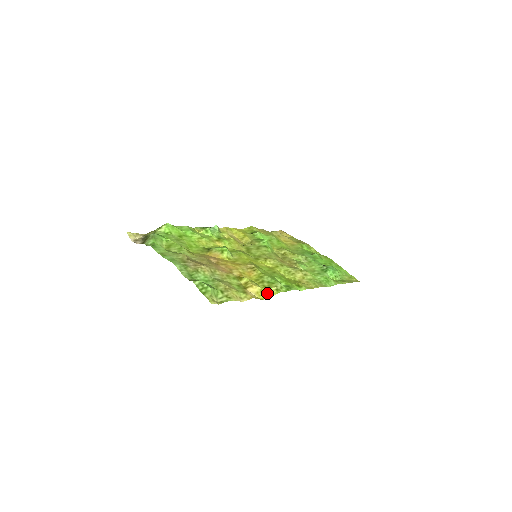
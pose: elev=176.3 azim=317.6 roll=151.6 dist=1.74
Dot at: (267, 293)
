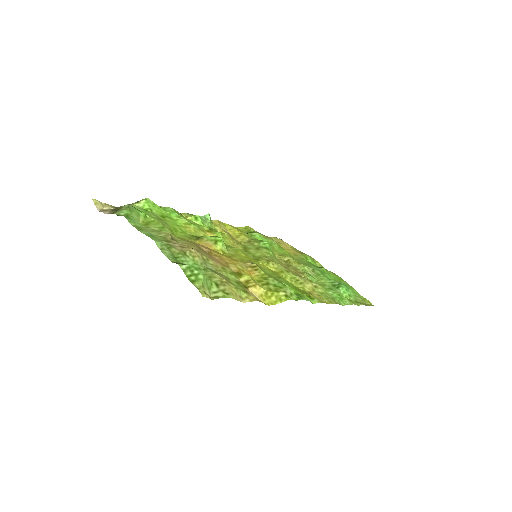
Dot at: (274, 298)
